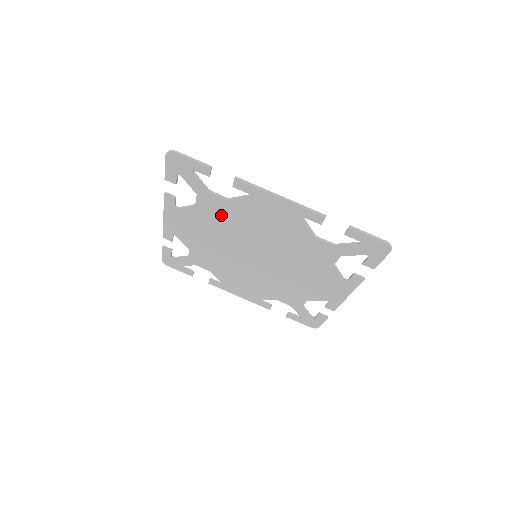
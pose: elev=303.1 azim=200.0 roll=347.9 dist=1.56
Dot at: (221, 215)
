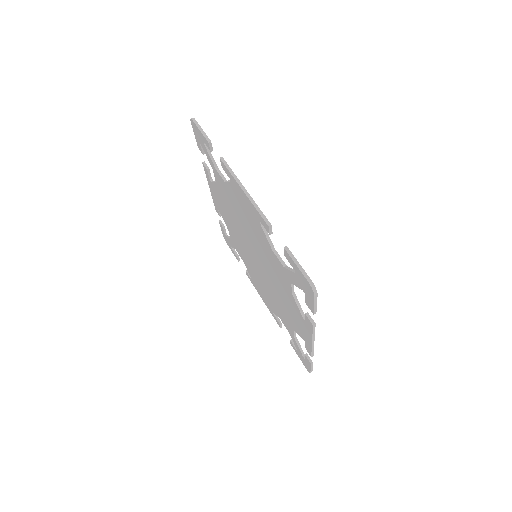
Dot at: (228, 198)
